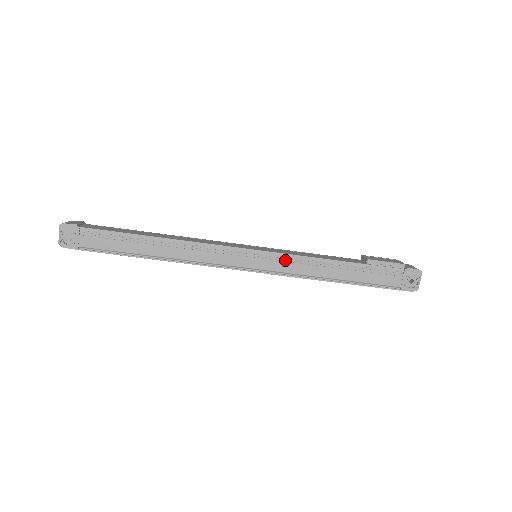
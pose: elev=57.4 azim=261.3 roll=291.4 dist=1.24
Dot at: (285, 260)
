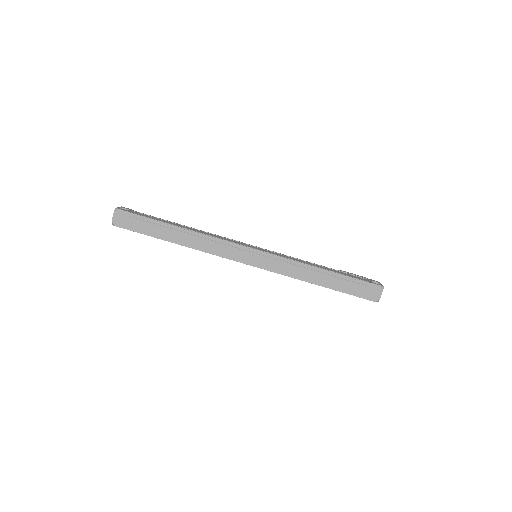
Dot at: occluded
